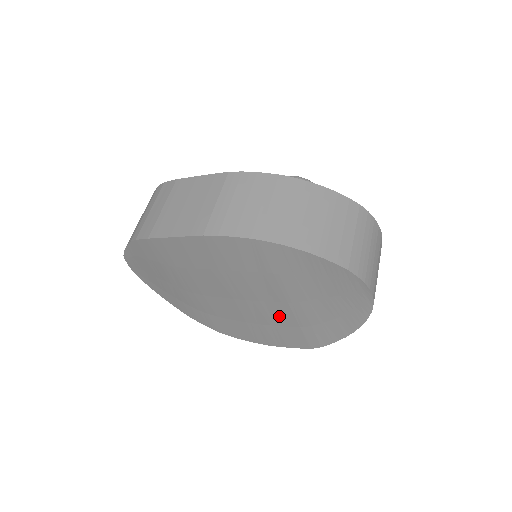
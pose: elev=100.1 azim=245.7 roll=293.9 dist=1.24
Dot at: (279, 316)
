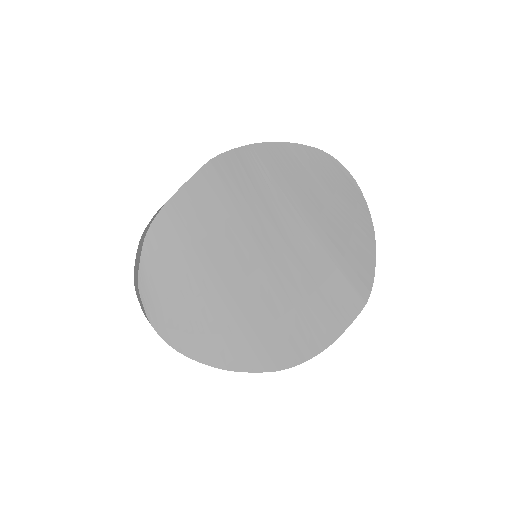
Dot at: (313, 262)
